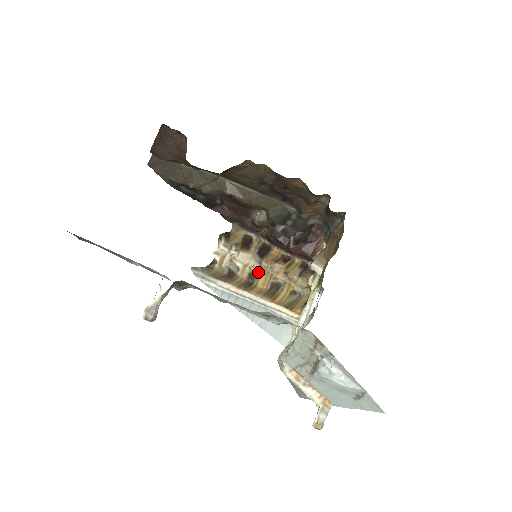
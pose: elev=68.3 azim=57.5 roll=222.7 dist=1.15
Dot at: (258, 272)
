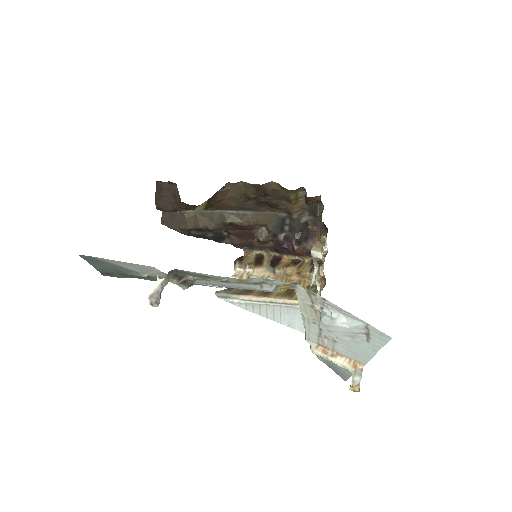
Dot at: occluded
